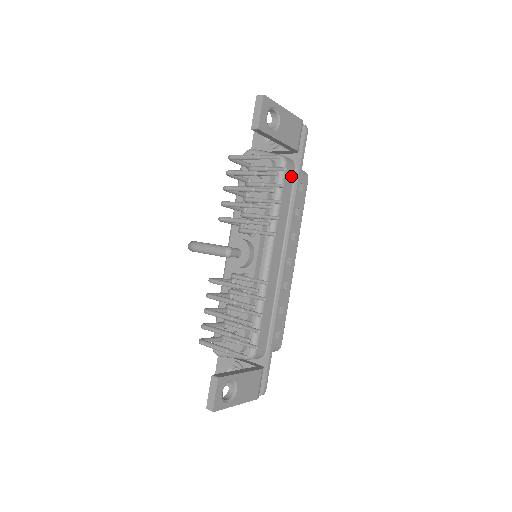
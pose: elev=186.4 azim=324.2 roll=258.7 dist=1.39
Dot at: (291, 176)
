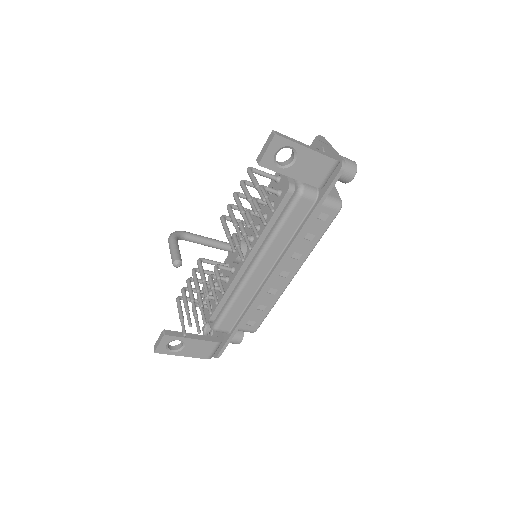
Dot at: (306, 207)
